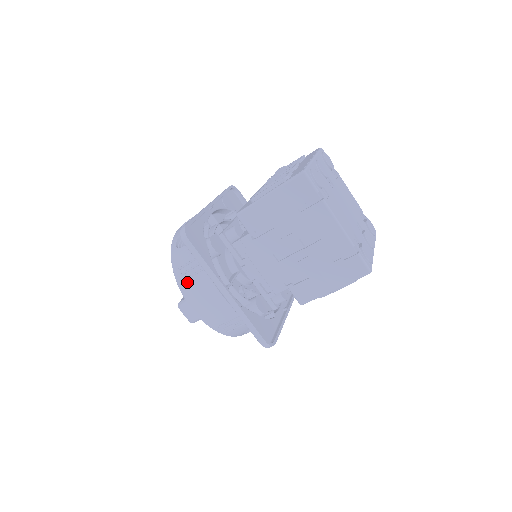
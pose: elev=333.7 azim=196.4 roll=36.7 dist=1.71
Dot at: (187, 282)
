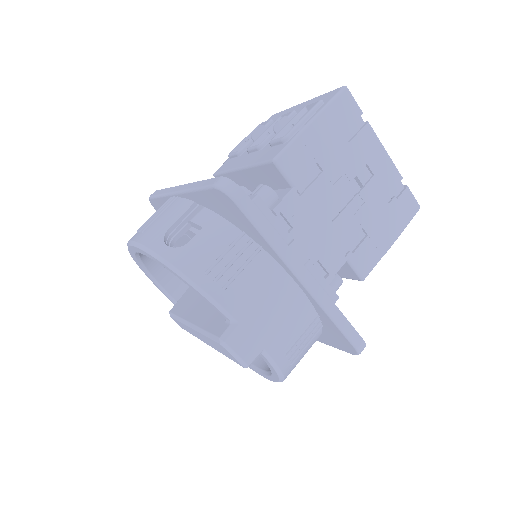
Dot at: (233, 286)
